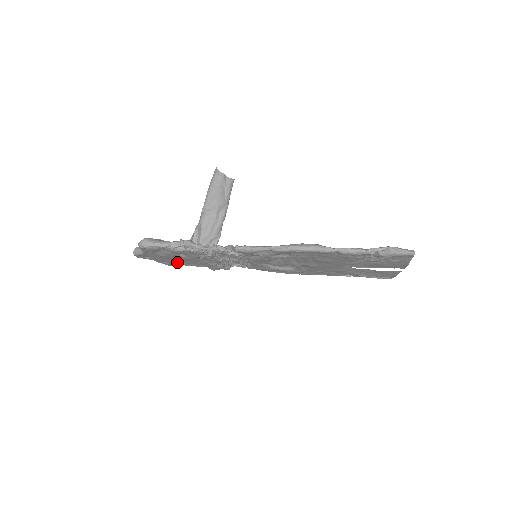
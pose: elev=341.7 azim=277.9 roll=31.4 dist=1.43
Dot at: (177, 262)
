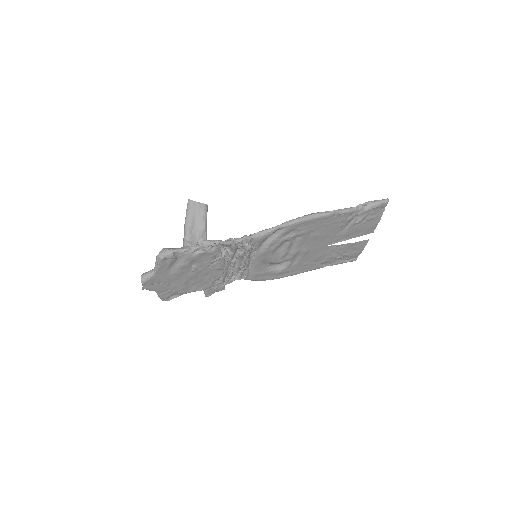
Dot at: (180, 287)
